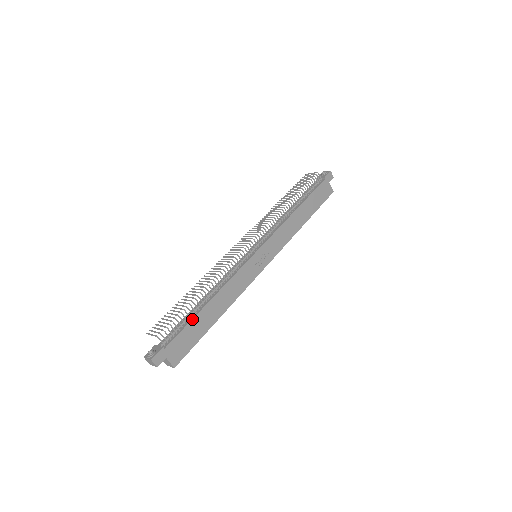
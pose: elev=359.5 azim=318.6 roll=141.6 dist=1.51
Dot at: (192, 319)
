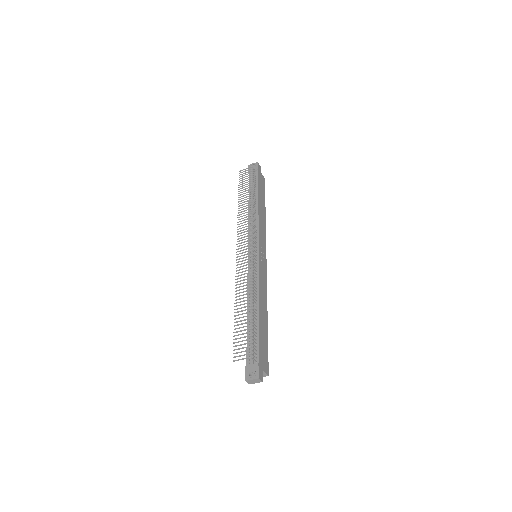
Dot at: (259, 330)
